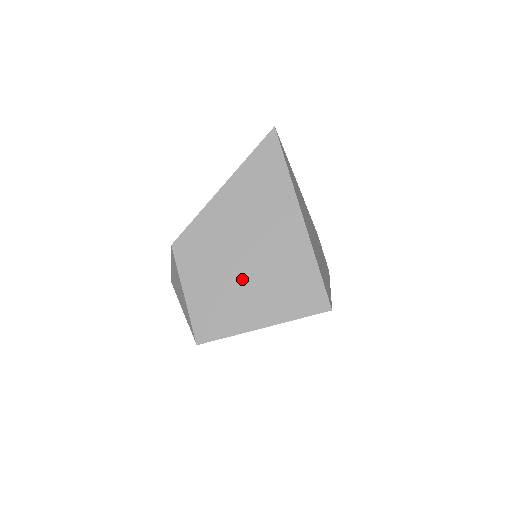
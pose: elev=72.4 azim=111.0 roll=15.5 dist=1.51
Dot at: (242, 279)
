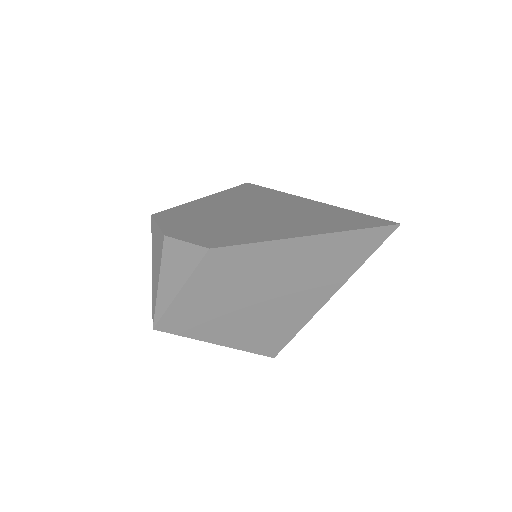
Dot at: (239, 310)
